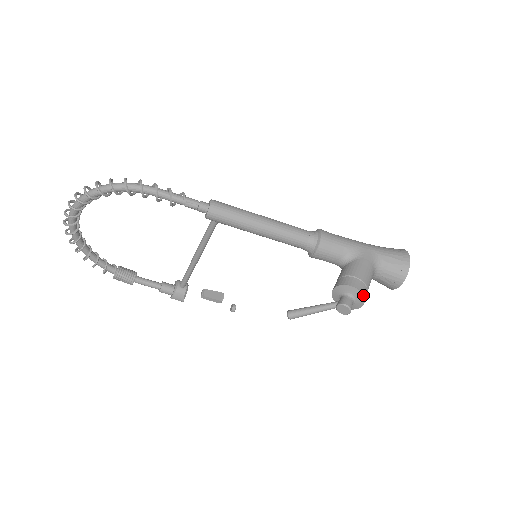
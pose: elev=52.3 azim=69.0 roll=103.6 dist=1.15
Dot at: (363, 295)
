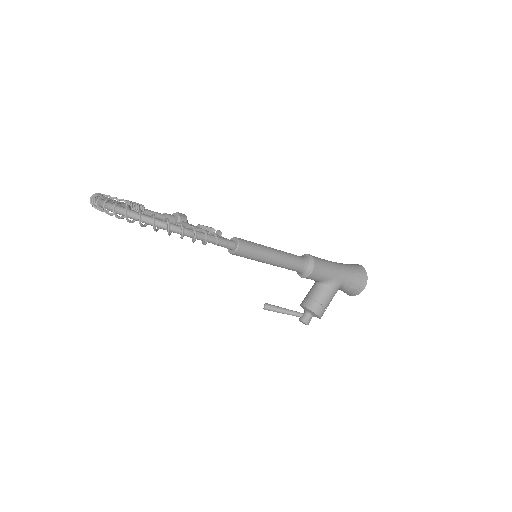
Dot at: occluded
